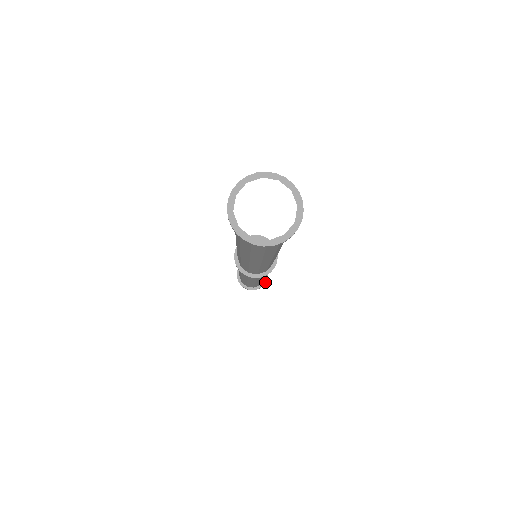
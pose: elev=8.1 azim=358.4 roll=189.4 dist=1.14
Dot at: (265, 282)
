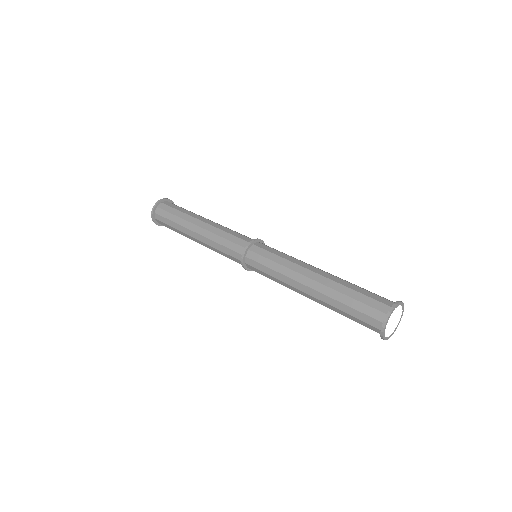
Dot at: occluded
